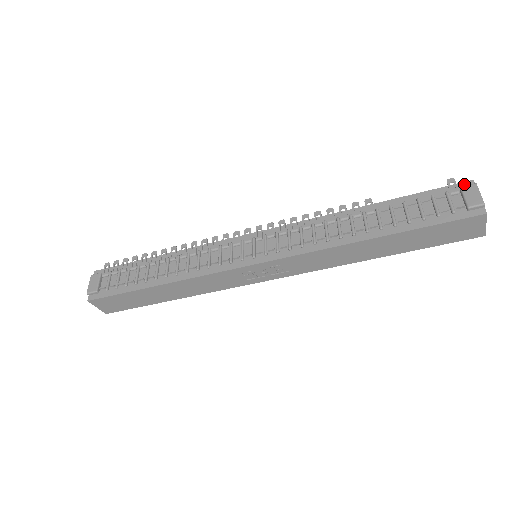
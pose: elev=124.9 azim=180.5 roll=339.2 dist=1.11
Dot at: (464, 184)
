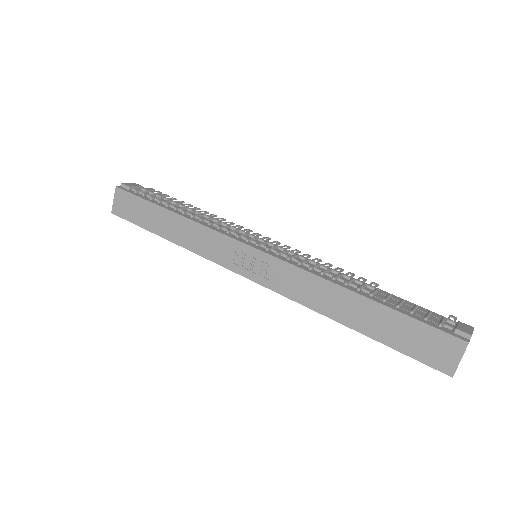
Dot at: occluded
